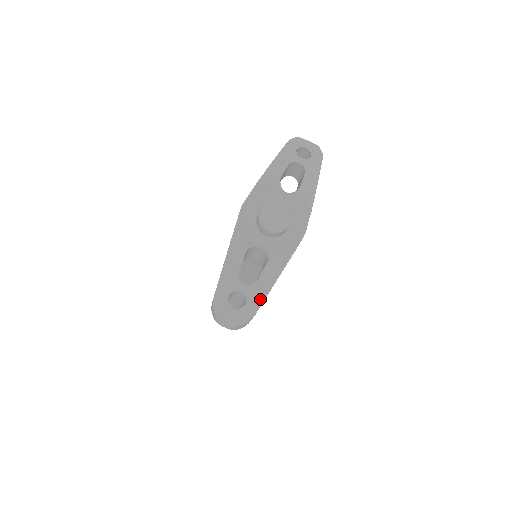
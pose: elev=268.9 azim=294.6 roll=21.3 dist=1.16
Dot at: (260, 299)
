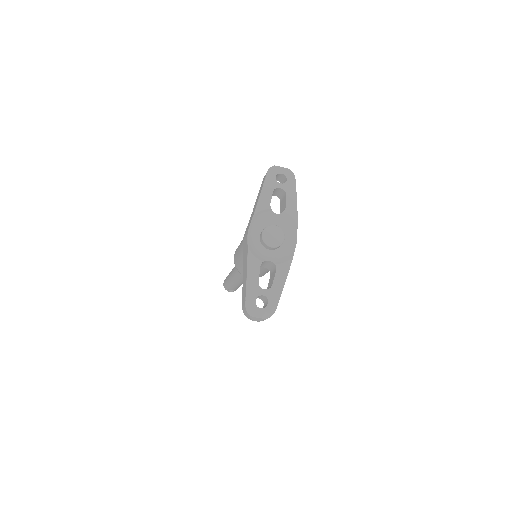
Dot at: (277, 297)
